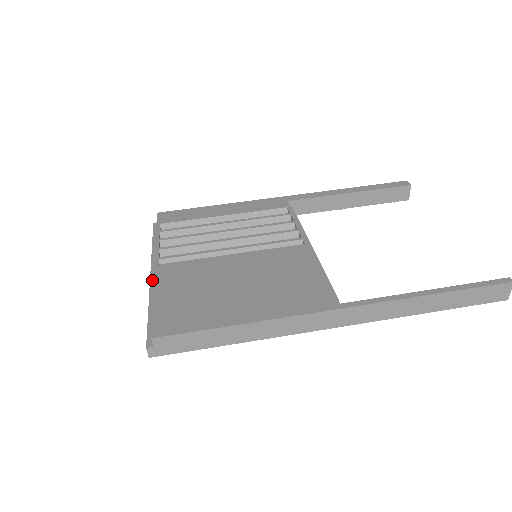
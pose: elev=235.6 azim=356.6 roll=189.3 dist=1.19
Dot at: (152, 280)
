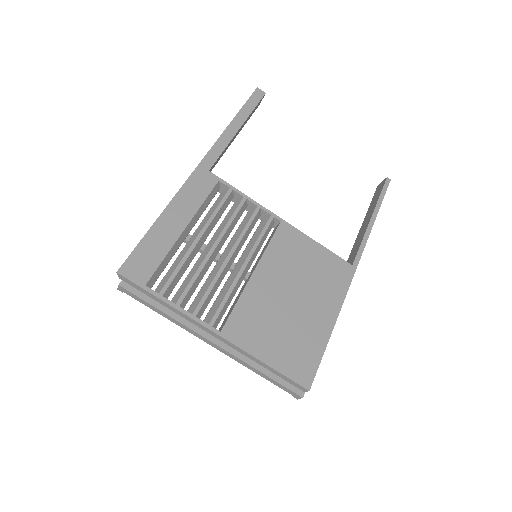
Dot at: (225, 347)
